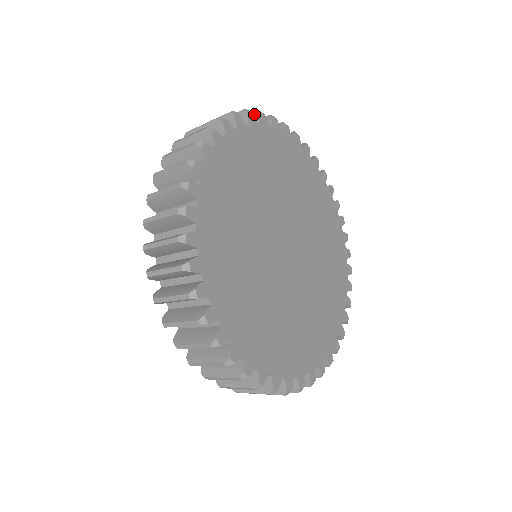
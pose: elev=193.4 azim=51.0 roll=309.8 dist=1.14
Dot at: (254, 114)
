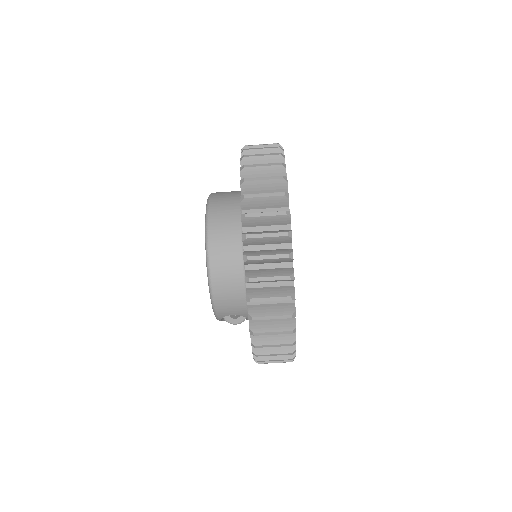
Dot at: occluded
